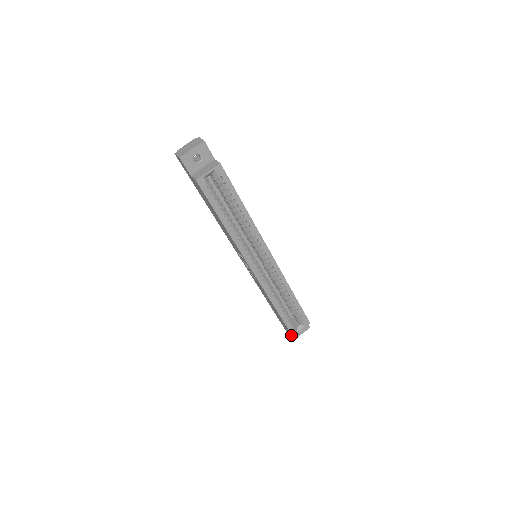
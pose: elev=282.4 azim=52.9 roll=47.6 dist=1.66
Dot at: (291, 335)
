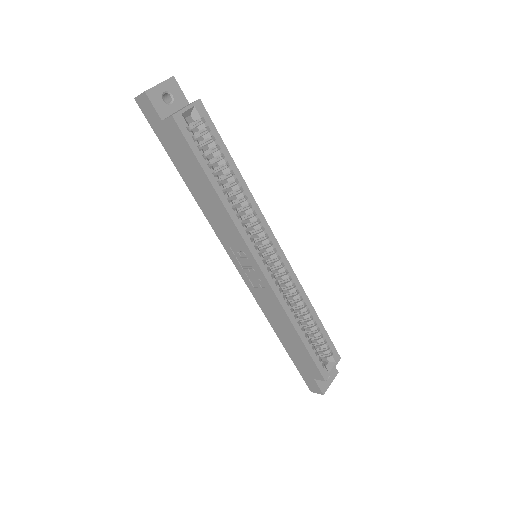
Dot at: (319, 386)
